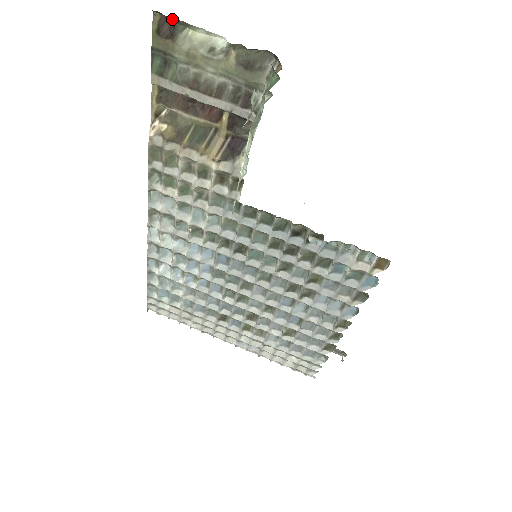
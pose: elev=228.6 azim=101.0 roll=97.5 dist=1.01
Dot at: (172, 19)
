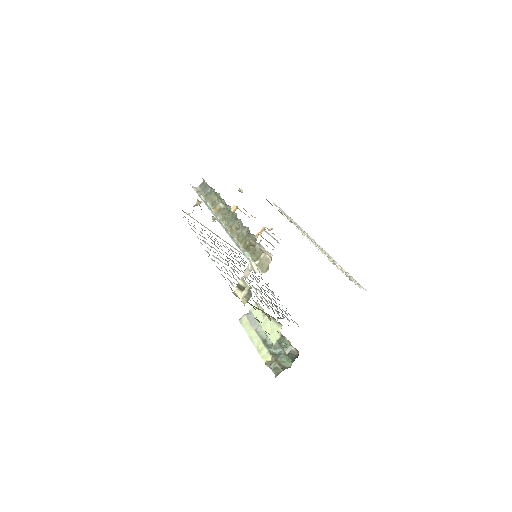
Dot at: occluded
